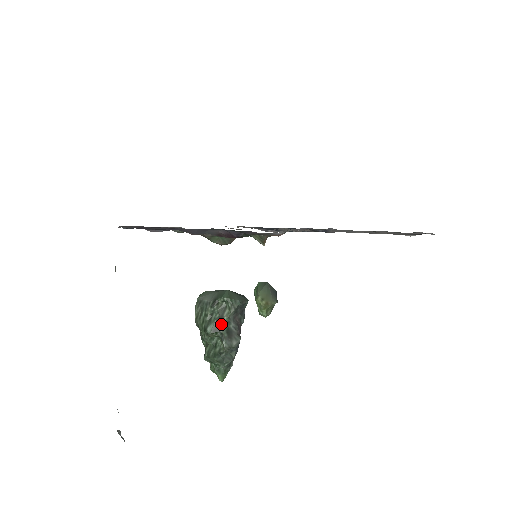
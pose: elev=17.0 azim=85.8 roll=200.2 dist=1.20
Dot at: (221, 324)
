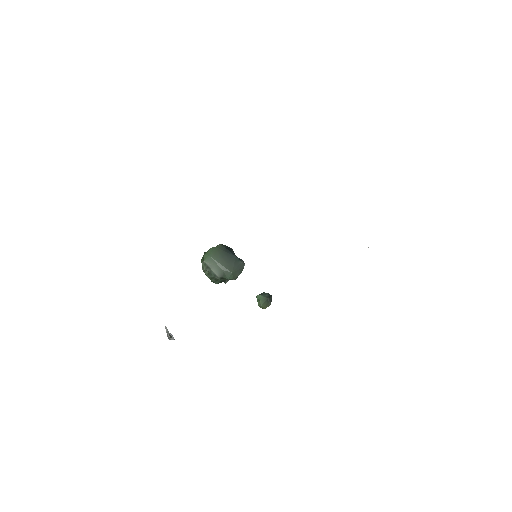
Dot at: (225, 280)
